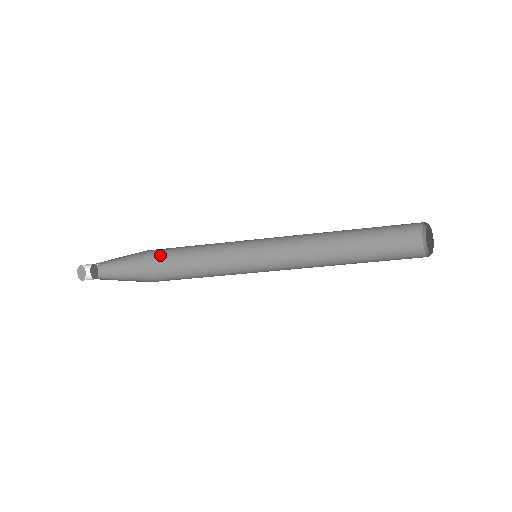
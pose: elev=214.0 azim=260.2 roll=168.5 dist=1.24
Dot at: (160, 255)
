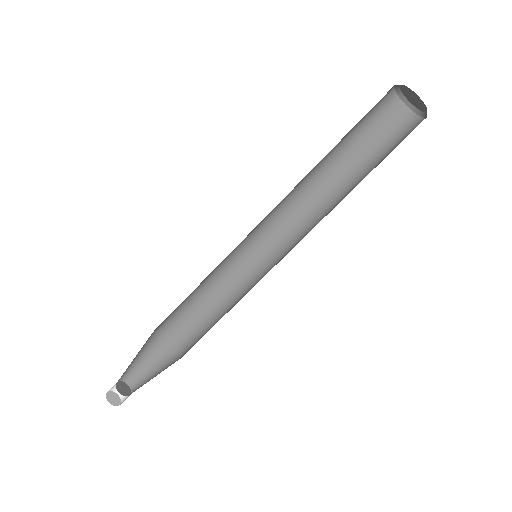
Dot at: (185, 340)
